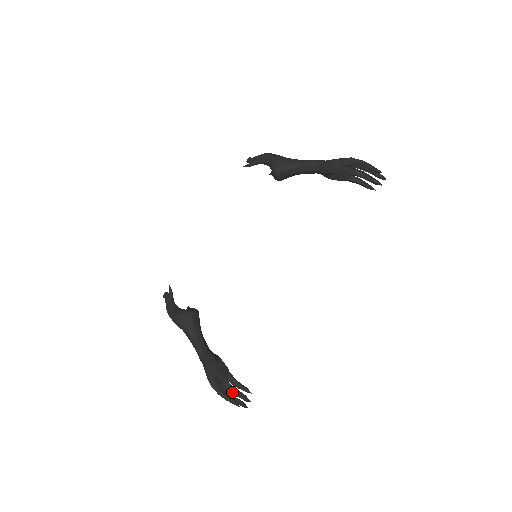
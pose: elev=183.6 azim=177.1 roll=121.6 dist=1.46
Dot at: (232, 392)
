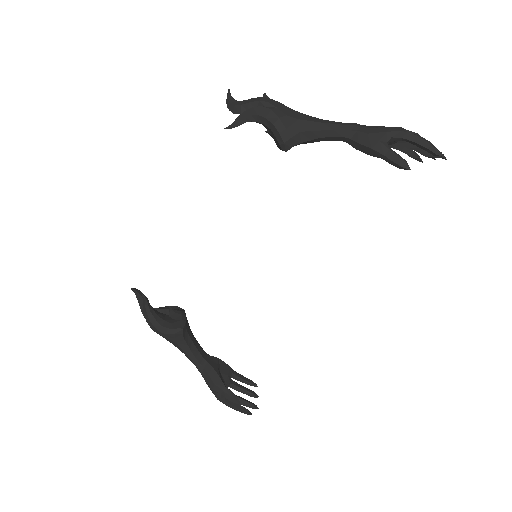
Dot at: (238, 391)
